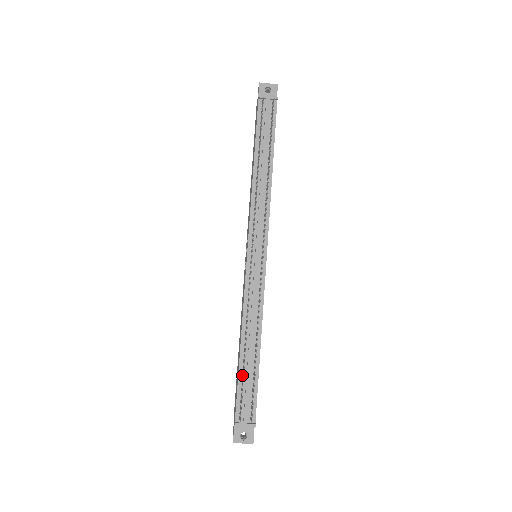
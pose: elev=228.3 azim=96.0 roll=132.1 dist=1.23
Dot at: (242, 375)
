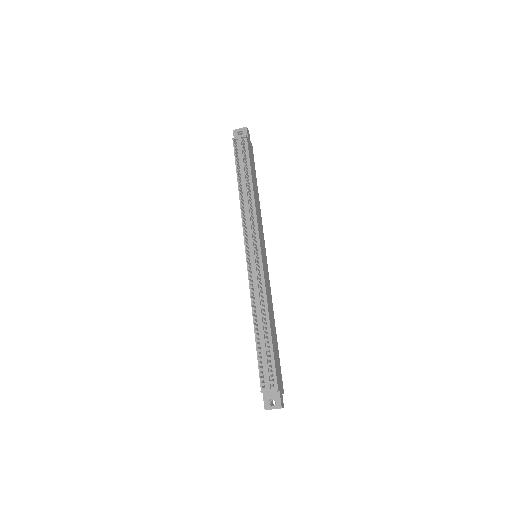
Dot at: (260, 351)
